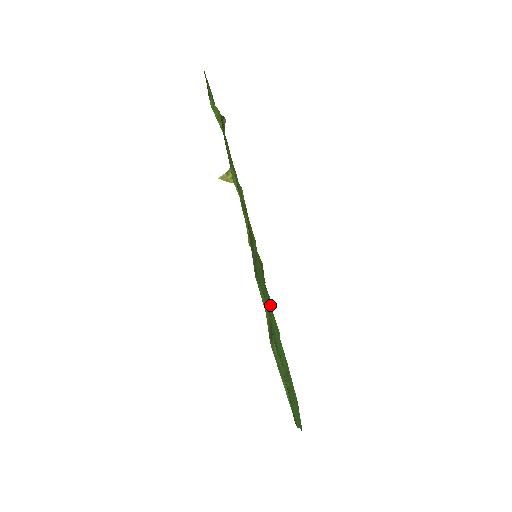
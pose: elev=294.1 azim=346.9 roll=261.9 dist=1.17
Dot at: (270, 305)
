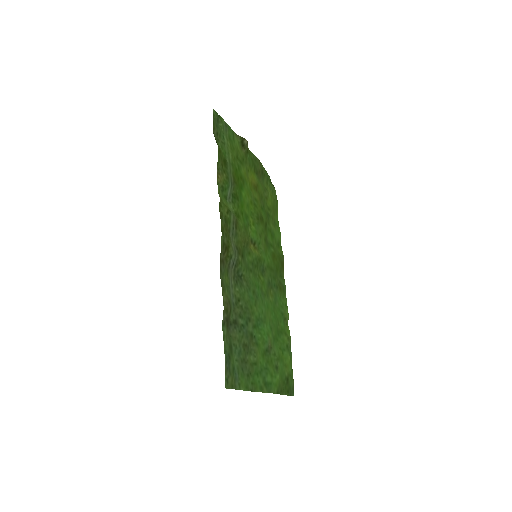
Dot at: (282, 293)
